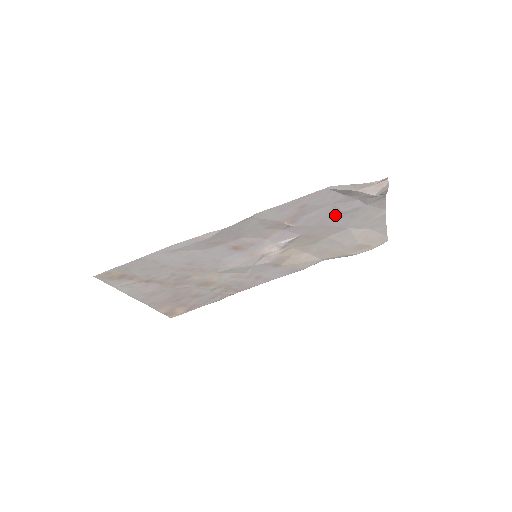
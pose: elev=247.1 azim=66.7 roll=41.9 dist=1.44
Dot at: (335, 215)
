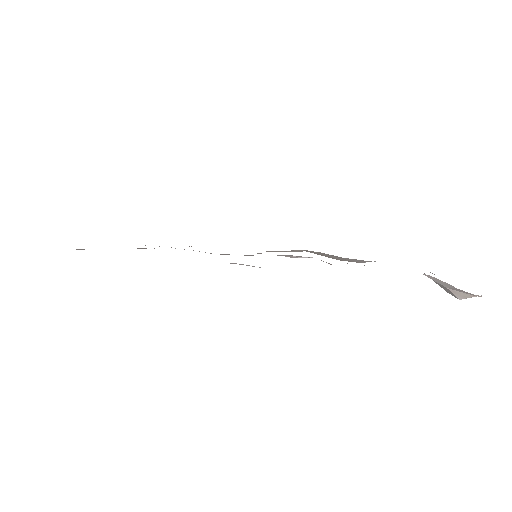
Dot at: occluded
